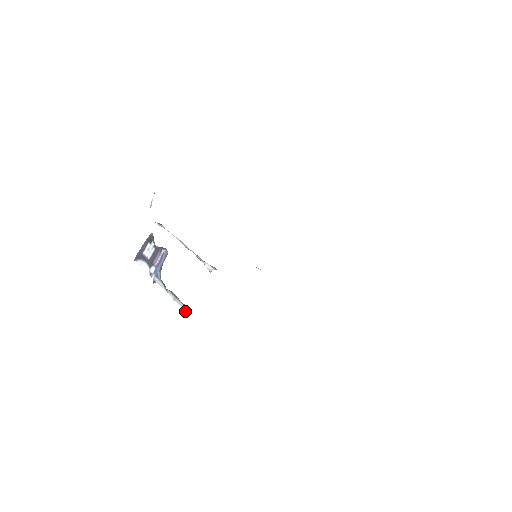
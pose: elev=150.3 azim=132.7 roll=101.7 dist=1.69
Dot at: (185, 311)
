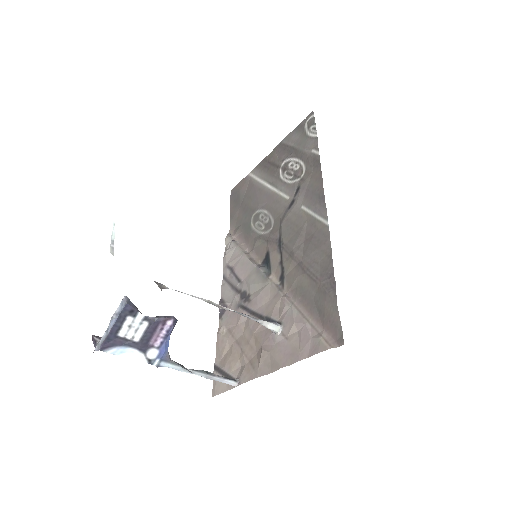
Dot at: (233, 385)
